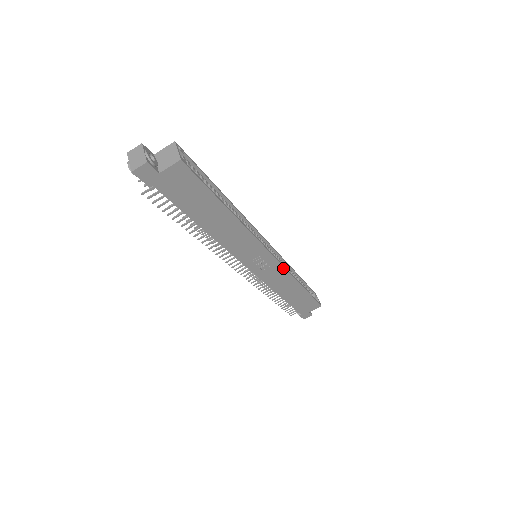
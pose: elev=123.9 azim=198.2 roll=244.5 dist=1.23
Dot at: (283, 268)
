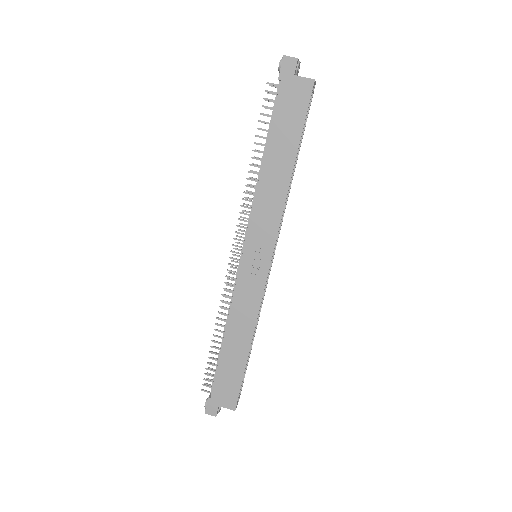
Dot at: (262, 293)
